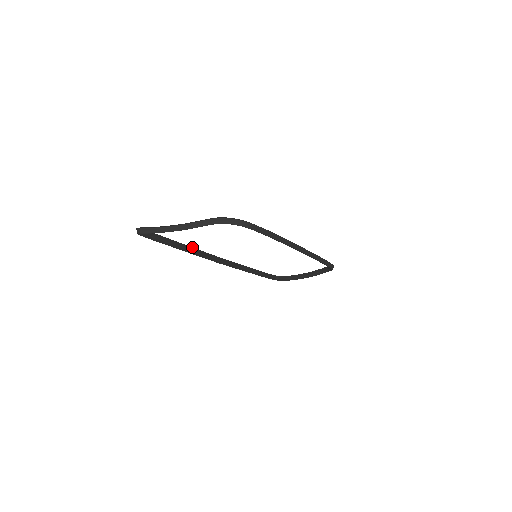
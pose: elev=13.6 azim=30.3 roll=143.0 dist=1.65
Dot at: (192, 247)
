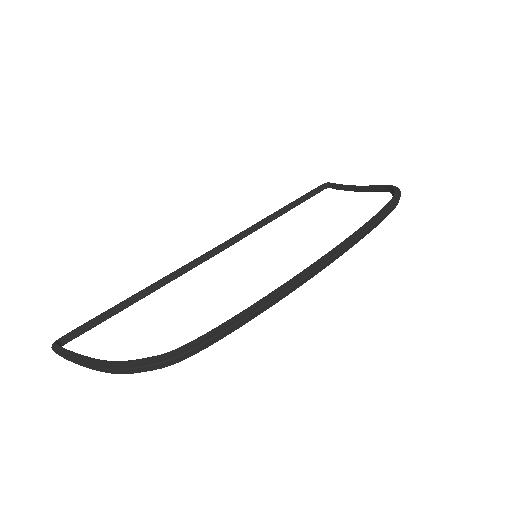
Dot at: (159, 280)
